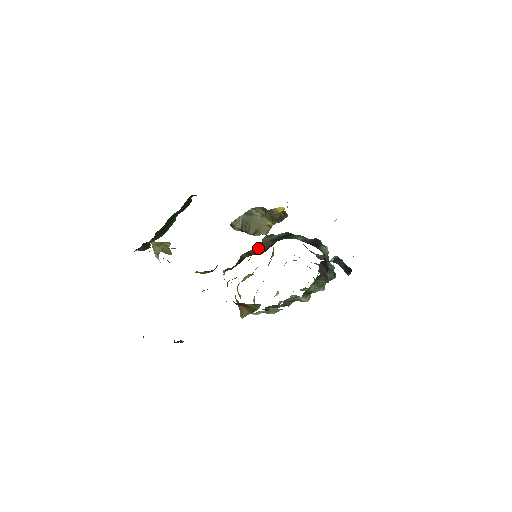
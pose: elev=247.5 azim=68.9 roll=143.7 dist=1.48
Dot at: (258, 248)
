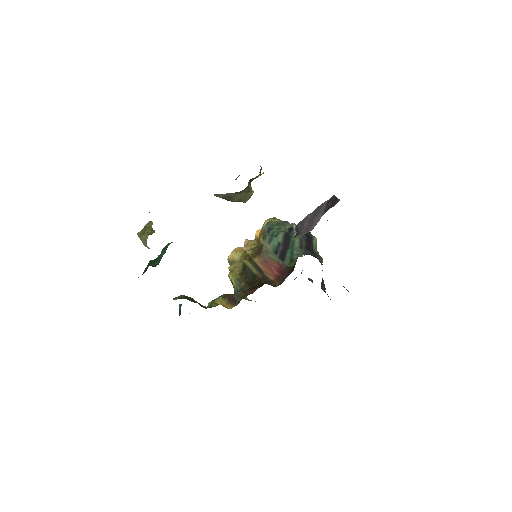
Dot at: (264, 262)
